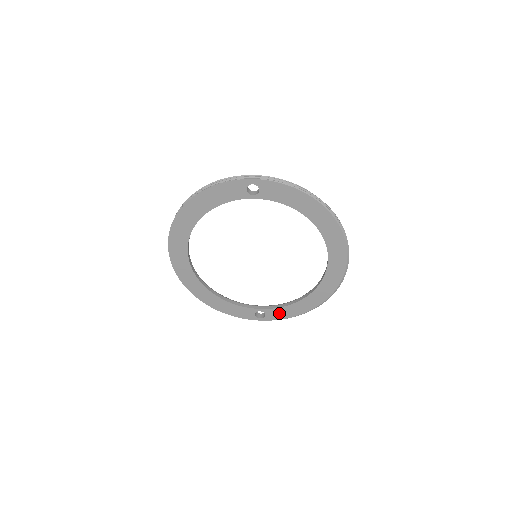
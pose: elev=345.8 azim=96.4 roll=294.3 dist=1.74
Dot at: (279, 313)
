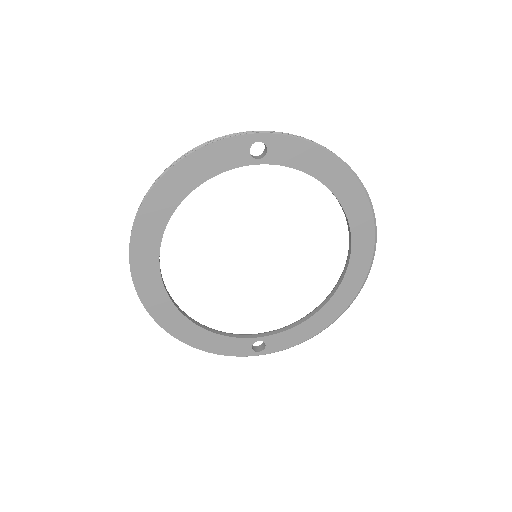
Dot at: (284, 339)
